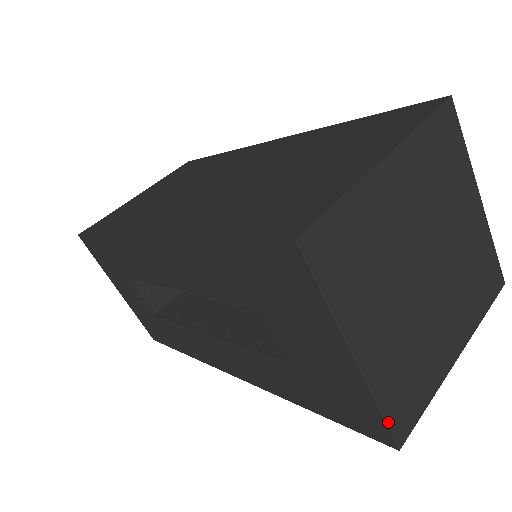
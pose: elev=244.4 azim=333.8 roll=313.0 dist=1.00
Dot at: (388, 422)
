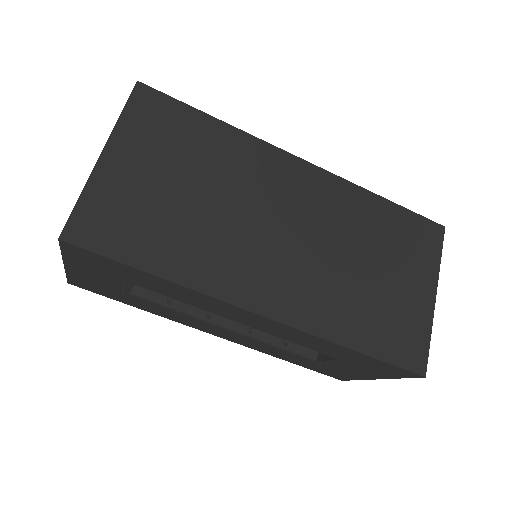
Dot at: (352, 379)
